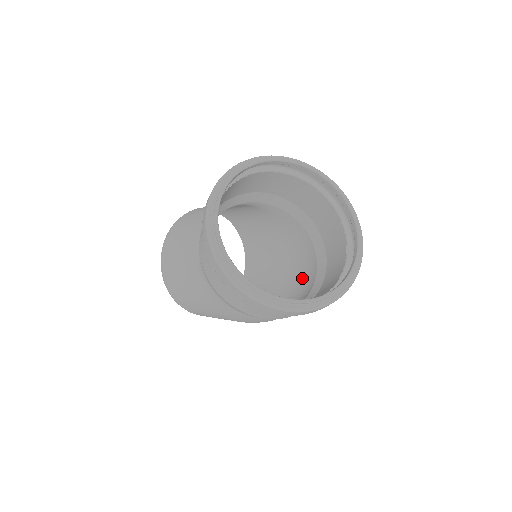
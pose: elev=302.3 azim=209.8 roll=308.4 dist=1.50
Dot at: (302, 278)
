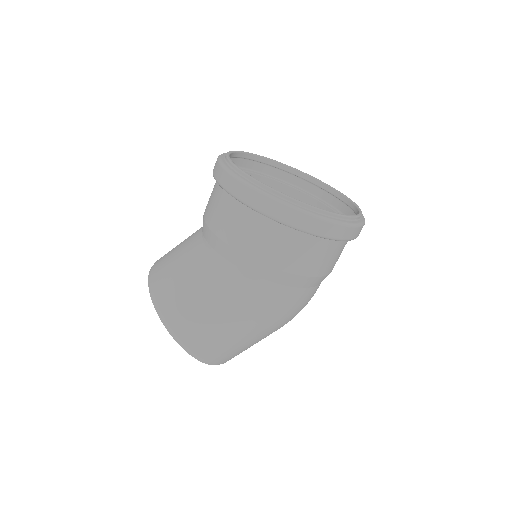
Dot at: occluded
